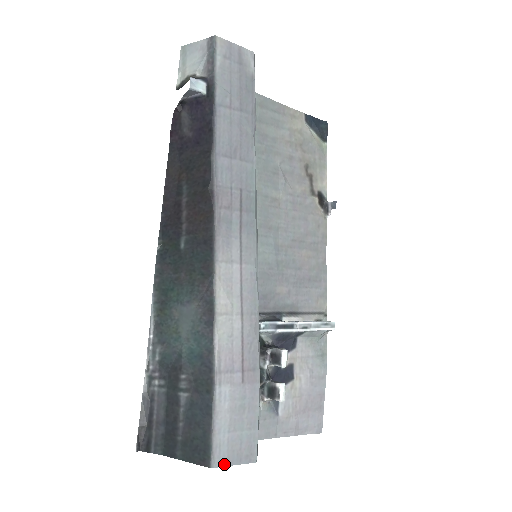
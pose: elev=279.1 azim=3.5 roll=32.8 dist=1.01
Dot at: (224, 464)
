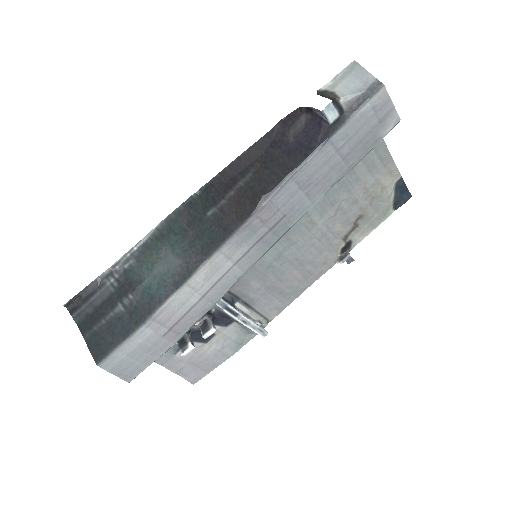
Dot at: (108, 369)
